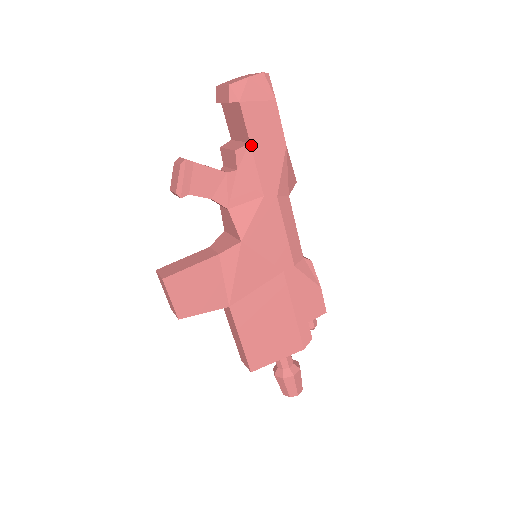
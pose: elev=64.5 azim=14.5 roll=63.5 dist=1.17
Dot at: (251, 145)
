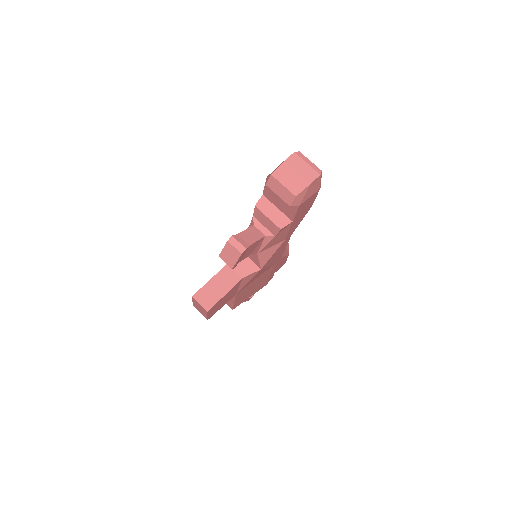
Dot at: (292, 222)
